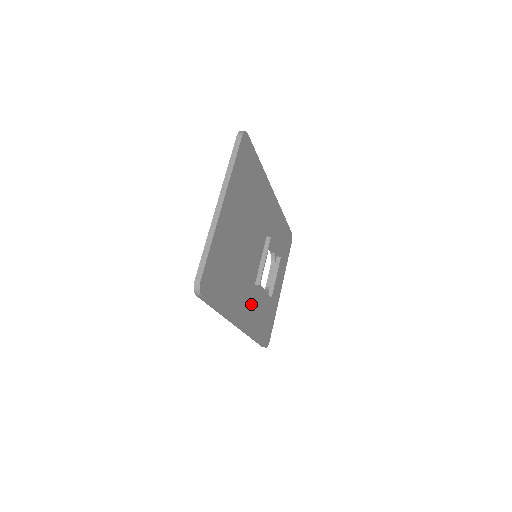
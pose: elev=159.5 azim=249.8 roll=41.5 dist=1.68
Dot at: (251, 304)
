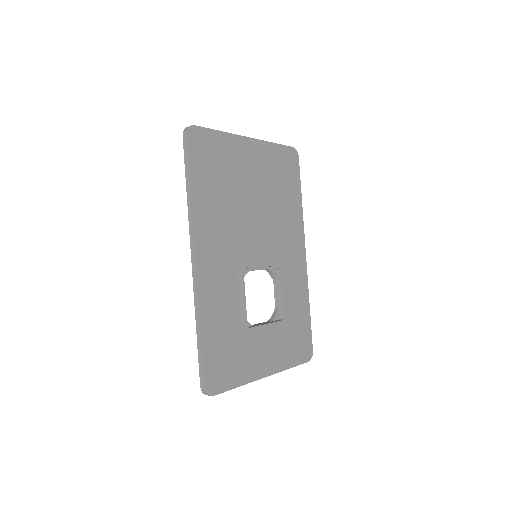
Dot at: (222, 276)
